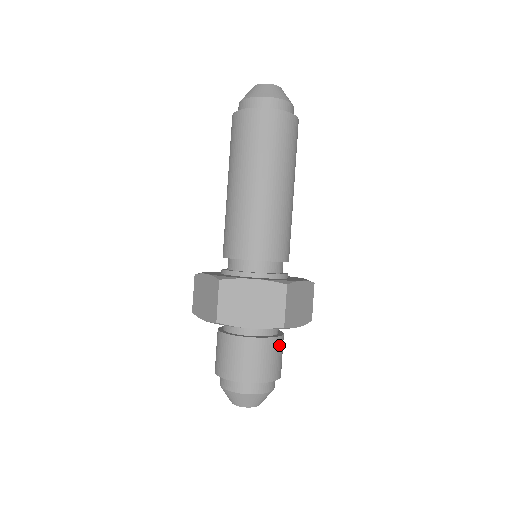
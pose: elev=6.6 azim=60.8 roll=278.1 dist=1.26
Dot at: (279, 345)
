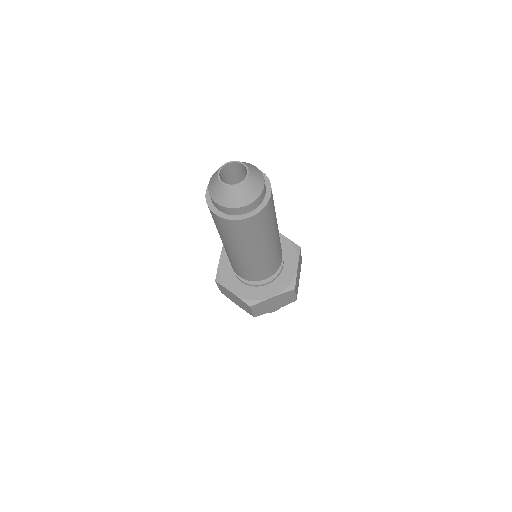
Dot at: occluded
